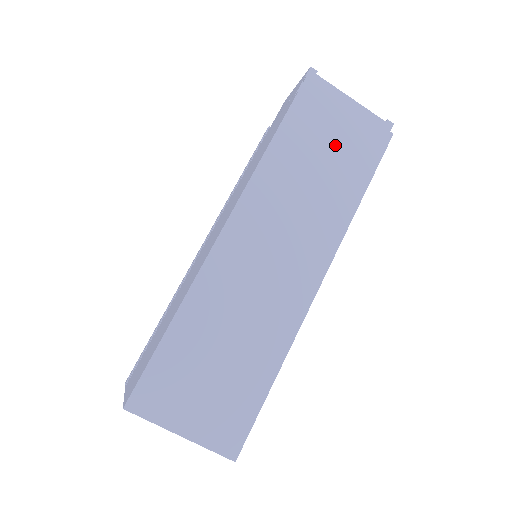
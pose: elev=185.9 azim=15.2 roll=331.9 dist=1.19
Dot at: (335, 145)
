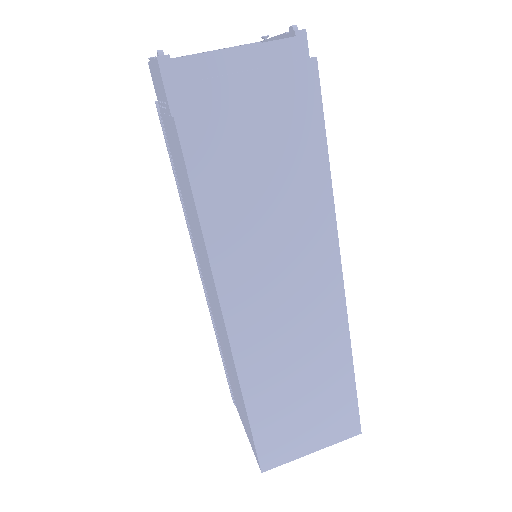
Dot at: (262, 140)
